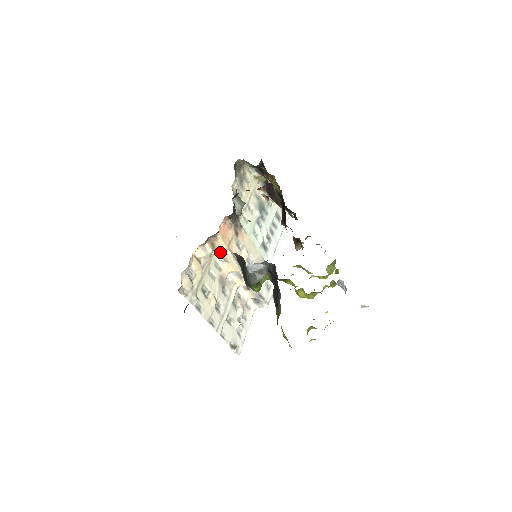
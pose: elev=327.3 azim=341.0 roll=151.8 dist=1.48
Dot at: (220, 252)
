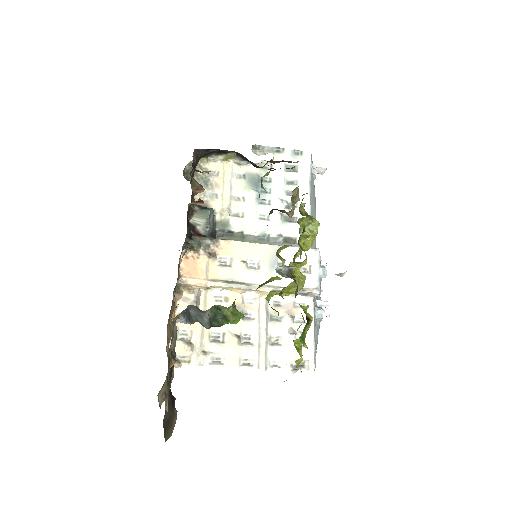
Dot at: (206, 288)
